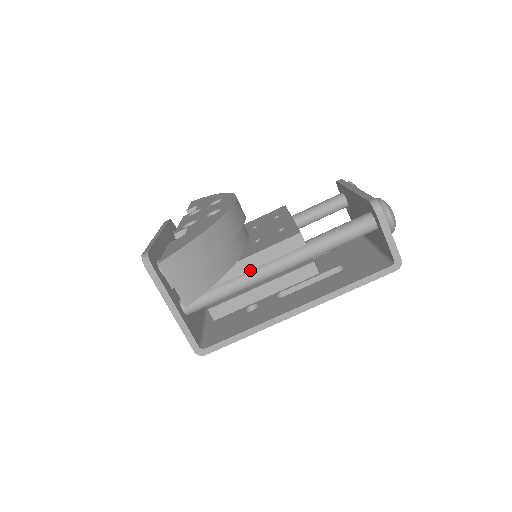
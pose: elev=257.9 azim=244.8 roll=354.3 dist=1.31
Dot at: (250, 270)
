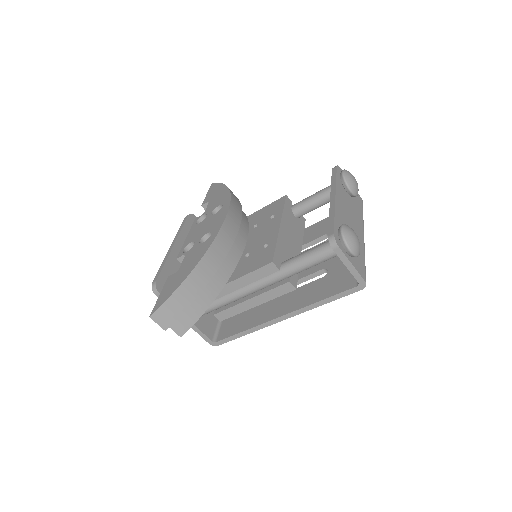
Dot at: (239, 287)
